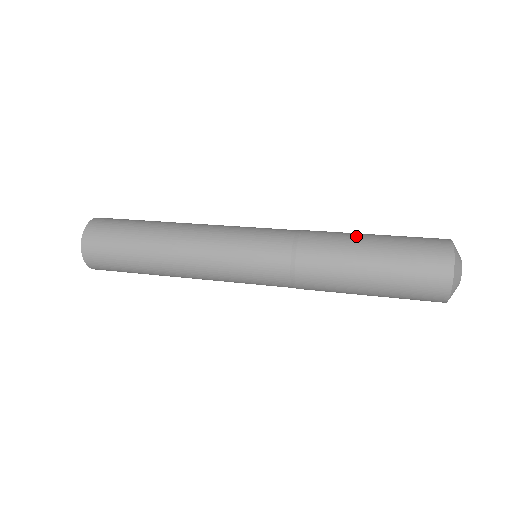
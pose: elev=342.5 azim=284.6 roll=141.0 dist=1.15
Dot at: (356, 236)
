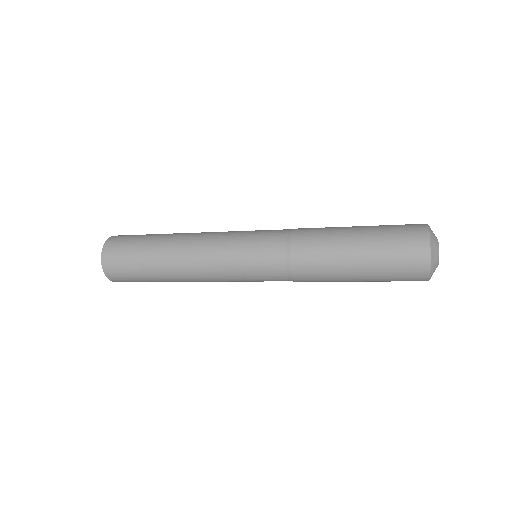
Dot at: occluded
